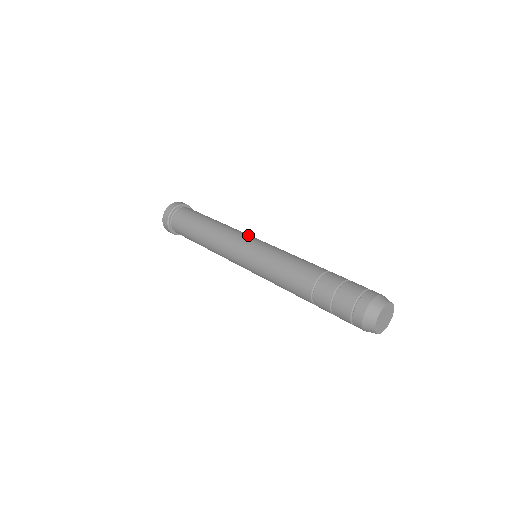
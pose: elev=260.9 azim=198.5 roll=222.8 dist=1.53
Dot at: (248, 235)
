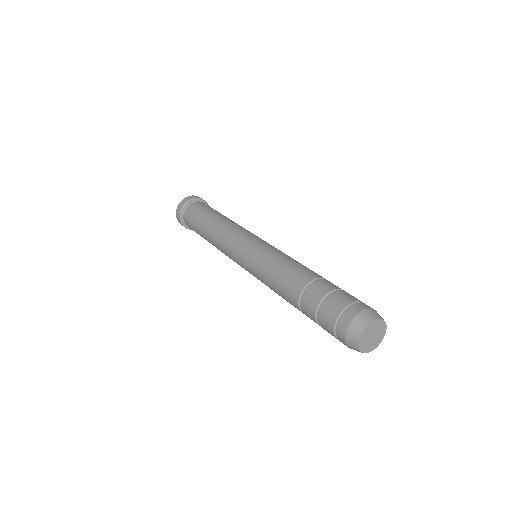
Dot at: (237, 239)
